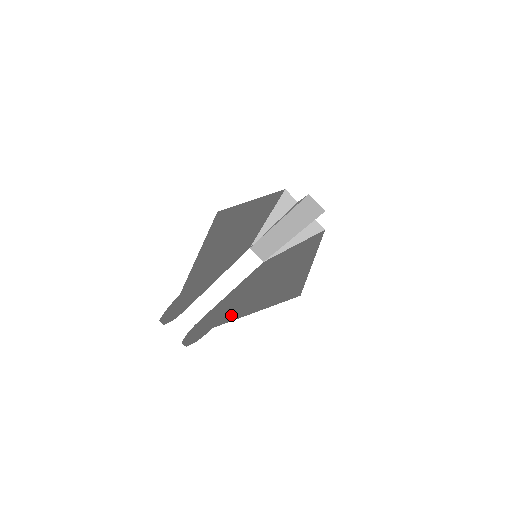
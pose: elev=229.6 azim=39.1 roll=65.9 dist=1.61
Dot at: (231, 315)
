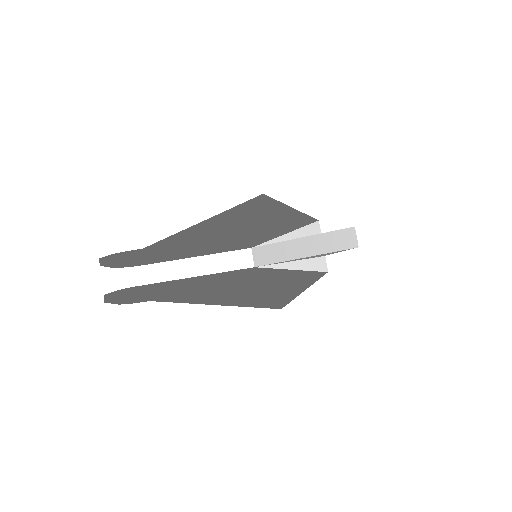
Dot at: (183, 298)
